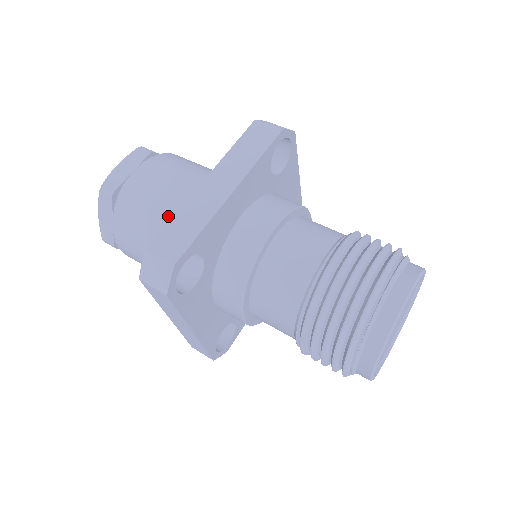
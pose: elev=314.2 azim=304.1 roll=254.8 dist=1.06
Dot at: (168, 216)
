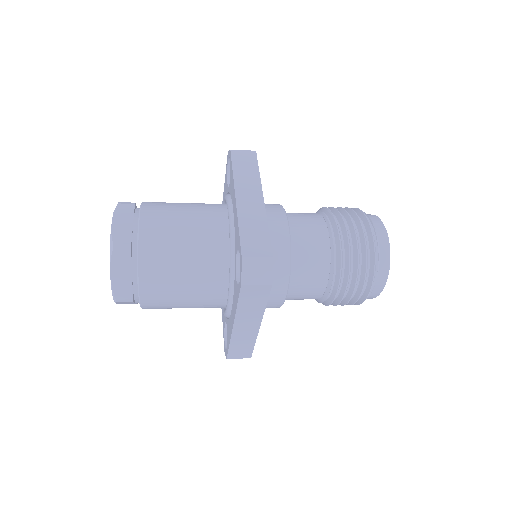
Dot at: (200, 243)
